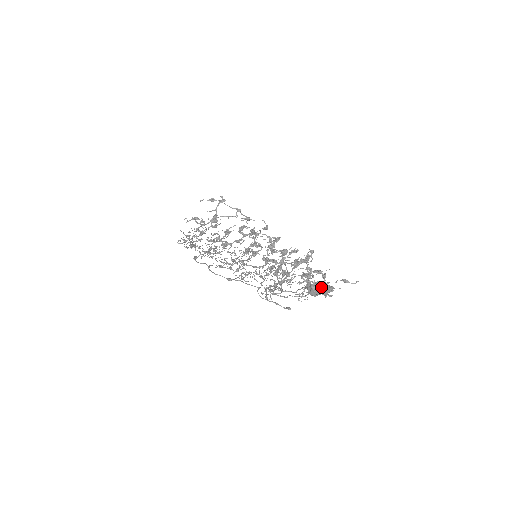
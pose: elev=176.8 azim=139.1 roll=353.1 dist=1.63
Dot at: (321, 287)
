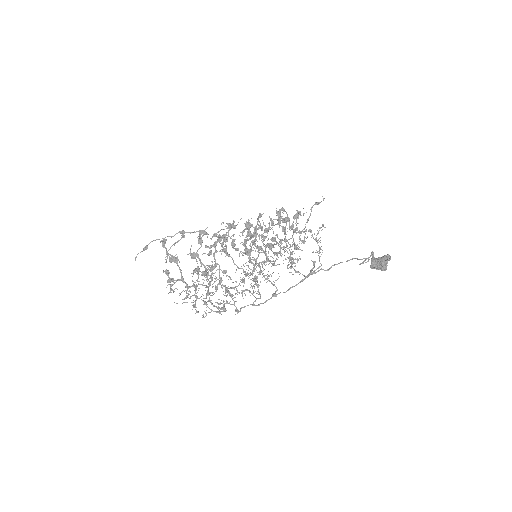
Dot at: (385, 263)
